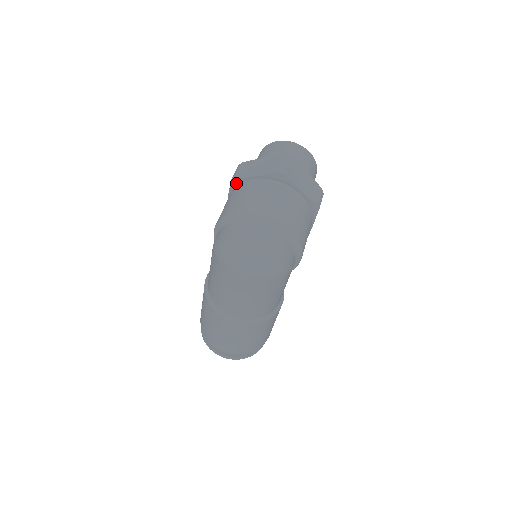
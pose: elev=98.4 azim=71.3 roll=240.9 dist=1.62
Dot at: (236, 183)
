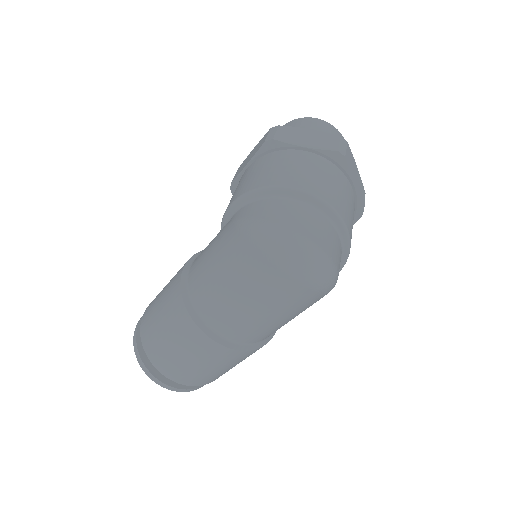
Dot at: (271, 149)
